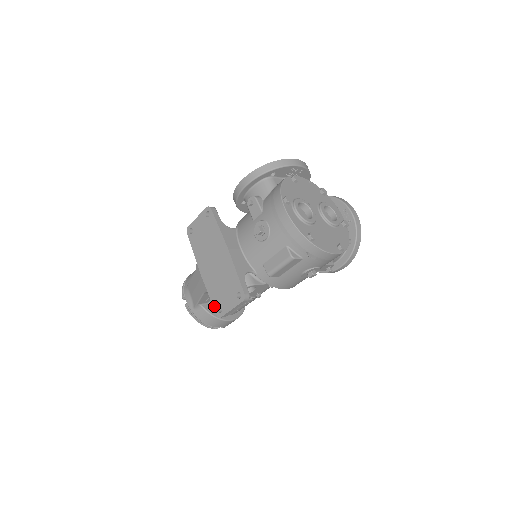
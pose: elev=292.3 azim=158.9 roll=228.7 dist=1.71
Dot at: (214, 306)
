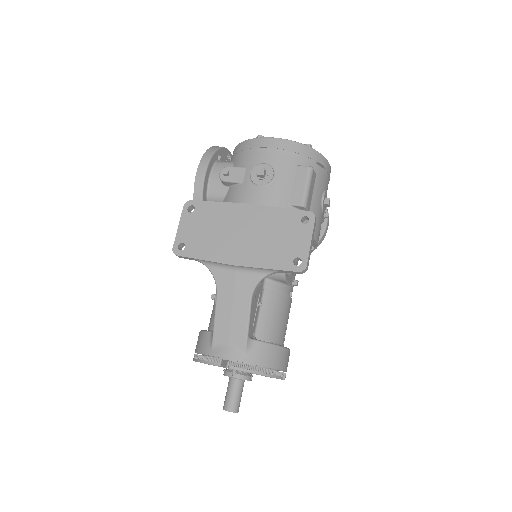
Dot at: (286, 268)
